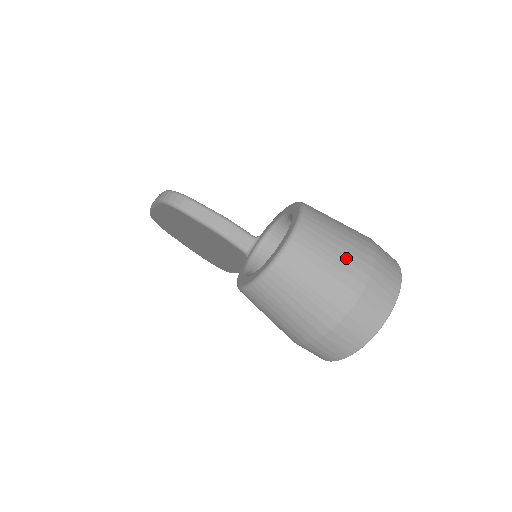
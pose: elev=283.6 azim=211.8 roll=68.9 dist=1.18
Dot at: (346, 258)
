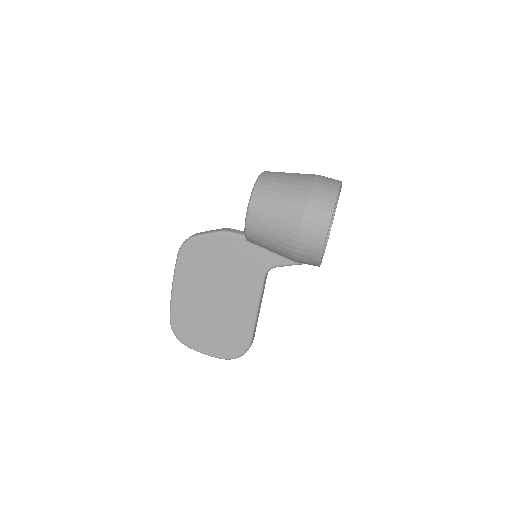
Dot at: occluded
